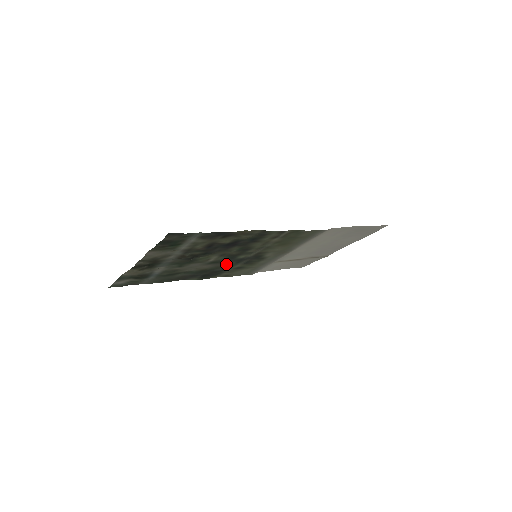
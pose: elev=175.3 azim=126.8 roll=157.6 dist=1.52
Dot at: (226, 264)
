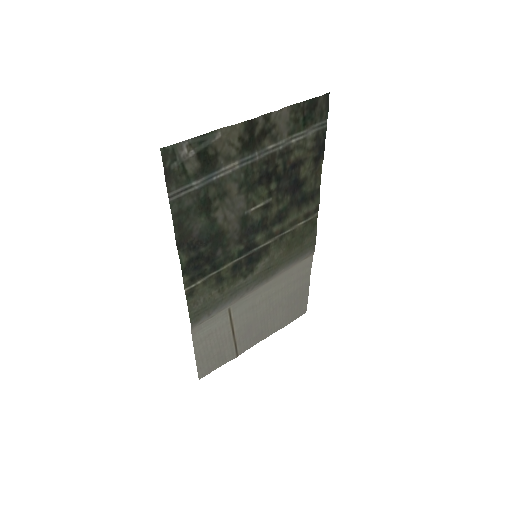
Dot at: (234, 246)
